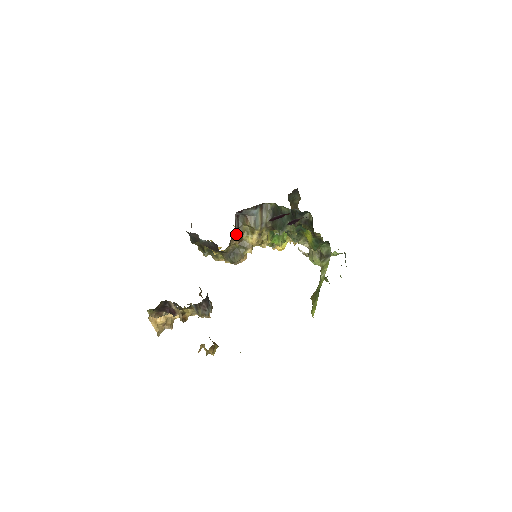
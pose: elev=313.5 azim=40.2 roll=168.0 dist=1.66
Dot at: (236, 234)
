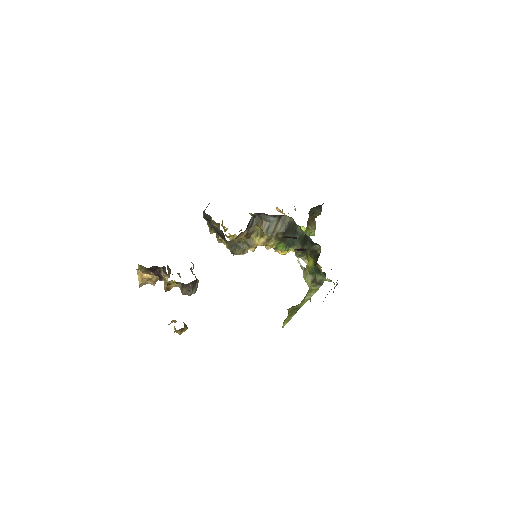
Dot at: (246, 231)
